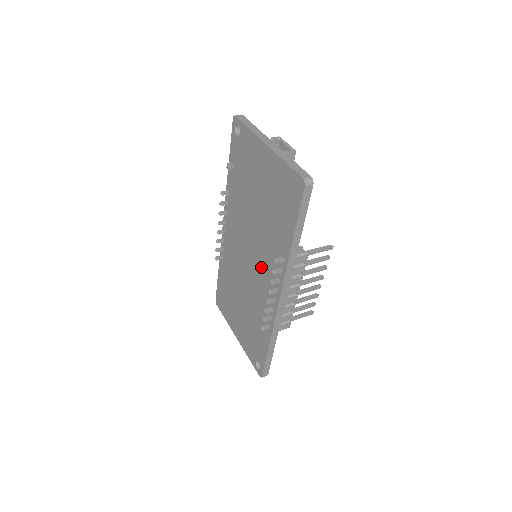
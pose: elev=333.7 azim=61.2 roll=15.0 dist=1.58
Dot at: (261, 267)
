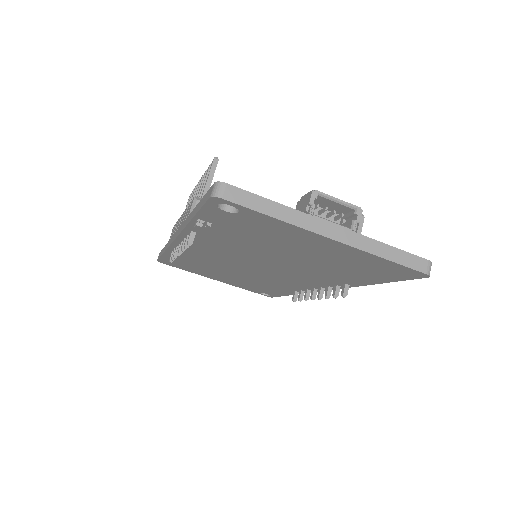
Dot at: (287, 276)
